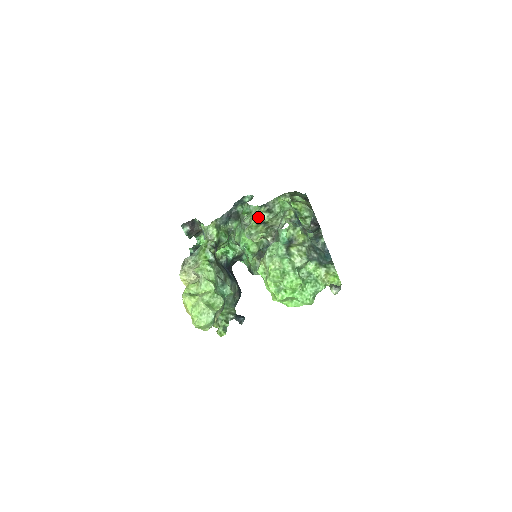
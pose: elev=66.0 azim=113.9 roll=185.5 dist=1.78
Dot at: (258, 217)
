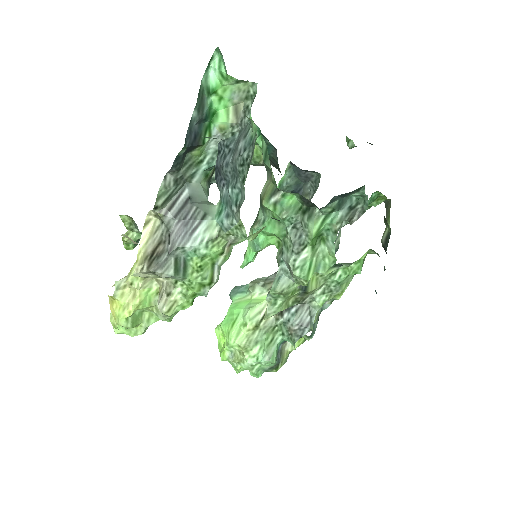
Dot at: (314, 271)
